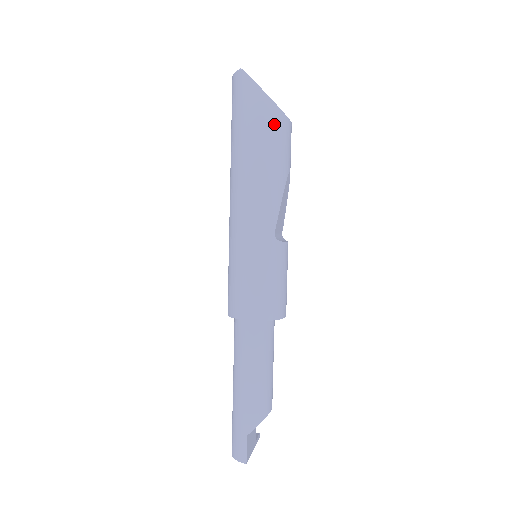
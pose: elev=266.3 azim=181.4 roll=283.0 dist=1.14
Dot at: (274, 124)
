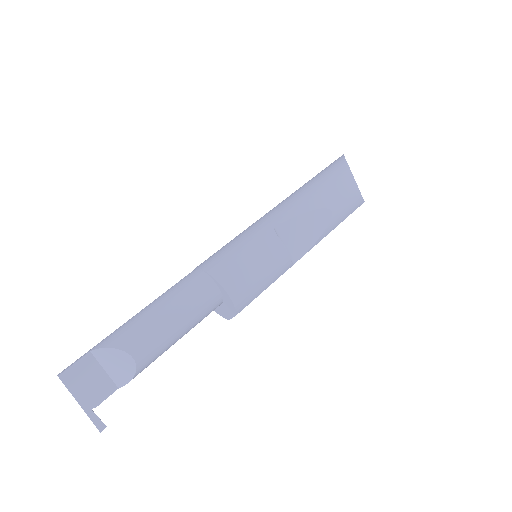
Dot at: (337, 173)
